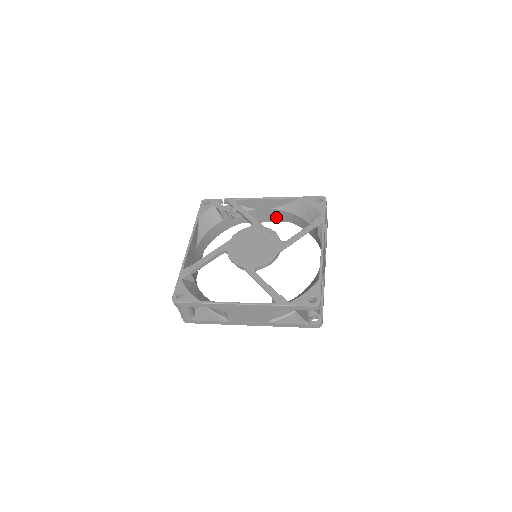
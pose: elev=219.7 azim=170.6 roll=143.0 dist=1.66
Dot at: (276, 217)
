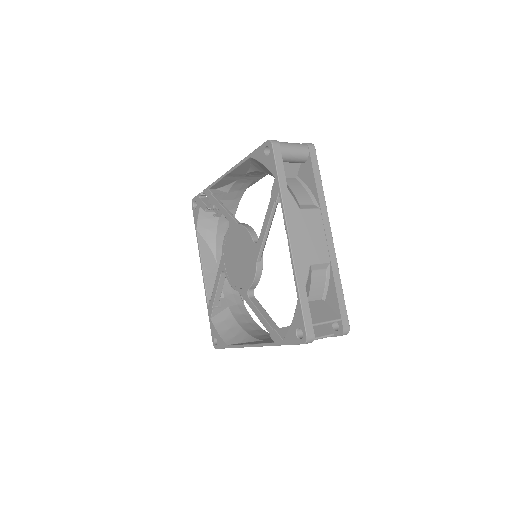
Dot at: (262, 173)
